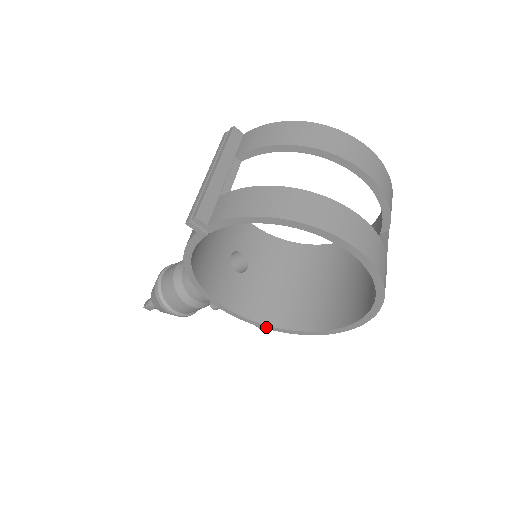
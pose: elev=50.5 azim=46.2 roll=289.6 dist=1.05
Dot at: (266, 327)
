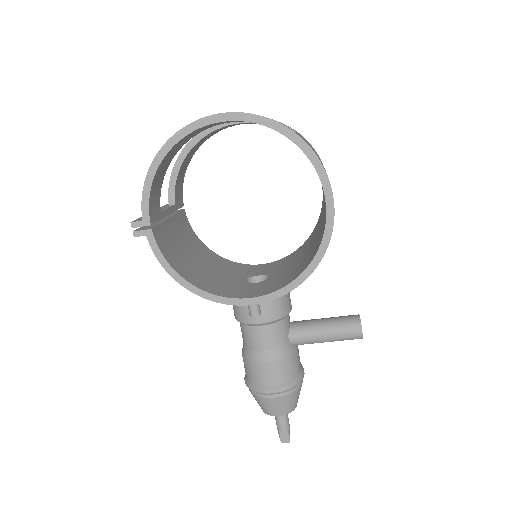
Dot at: (300, 281)
